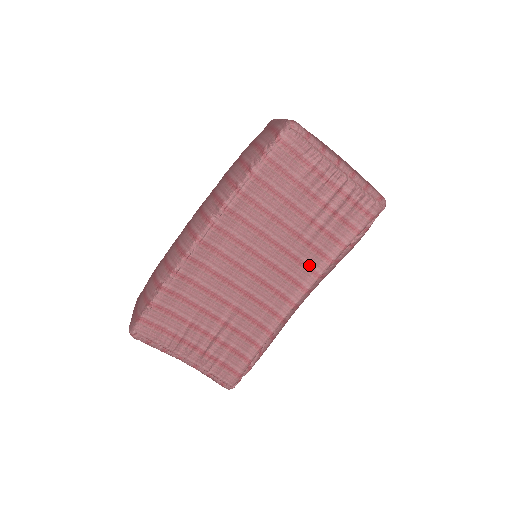
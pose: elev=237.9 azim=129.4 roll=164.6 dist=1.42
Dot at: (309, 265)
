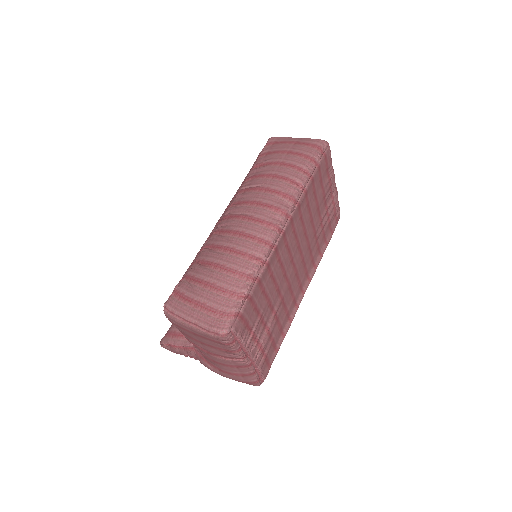
Dot at: (313, 259)
